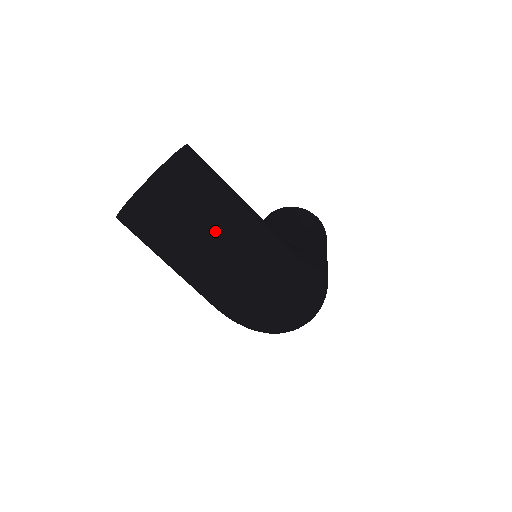
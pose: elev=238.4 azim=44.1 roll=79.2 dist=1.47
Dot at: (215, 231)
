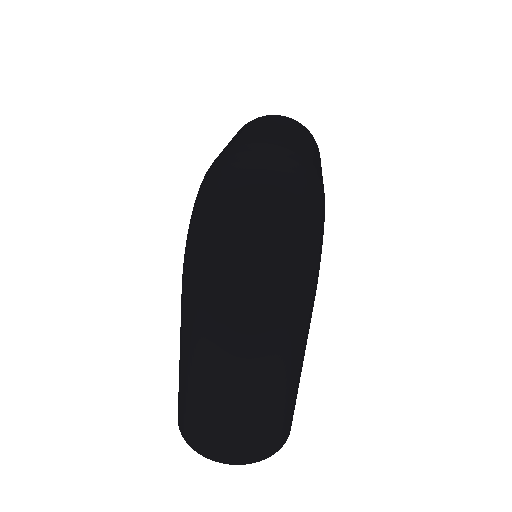
Dot at: (303, 140)
